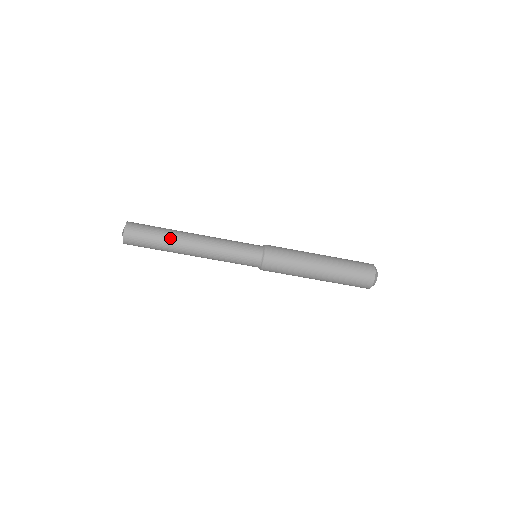
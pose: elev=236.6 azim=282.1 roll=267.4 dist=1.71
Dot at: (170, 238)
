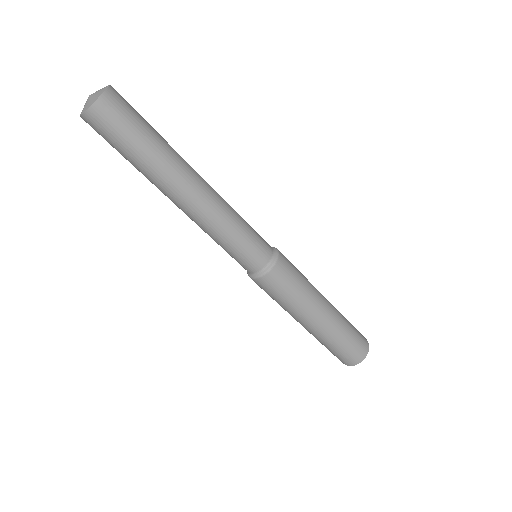
Dot at: (168, 157)
